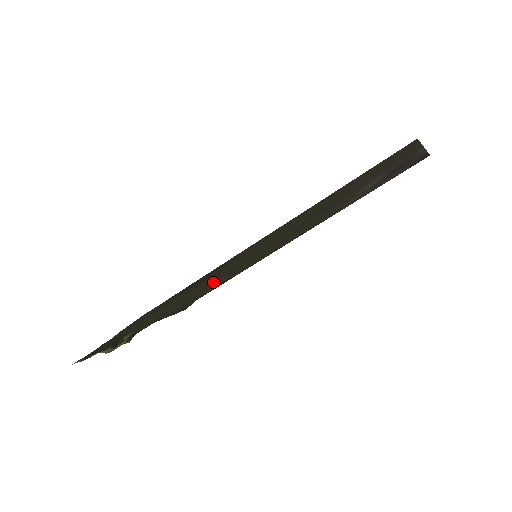
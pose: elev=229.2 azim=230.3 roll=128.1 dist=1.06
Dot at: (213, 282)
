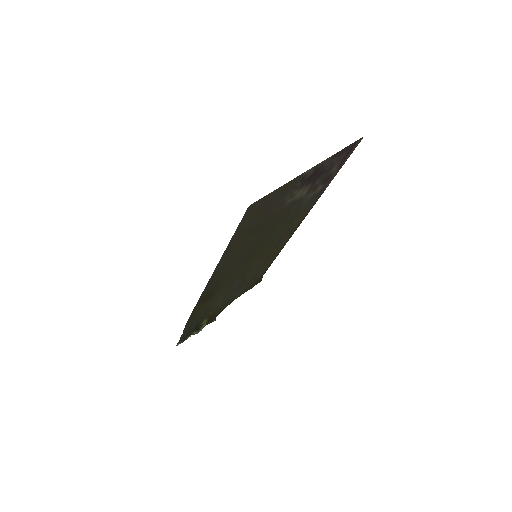
Dot at: (242, 276)
